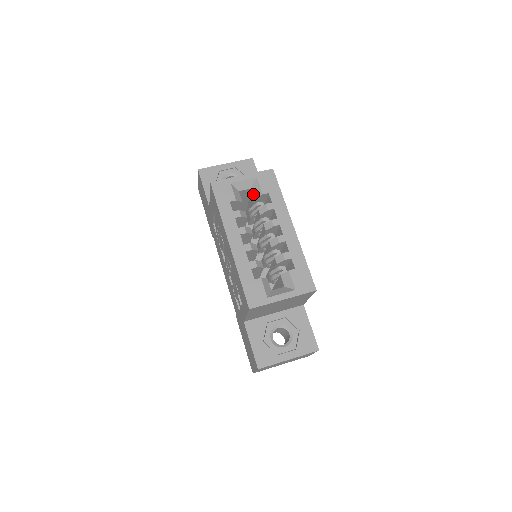
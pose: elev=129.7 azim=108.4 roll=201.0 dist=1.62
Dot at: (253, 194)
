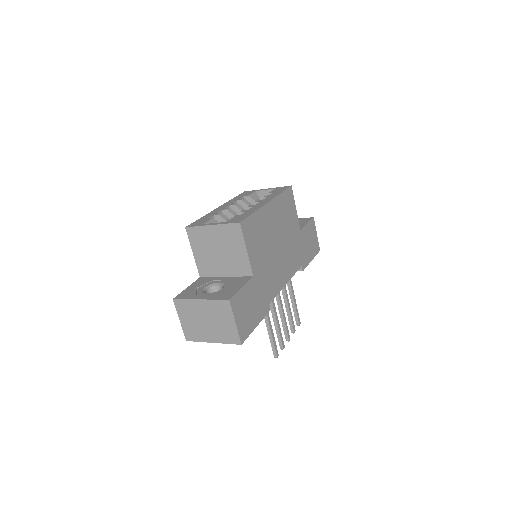
Dot at: occluded
